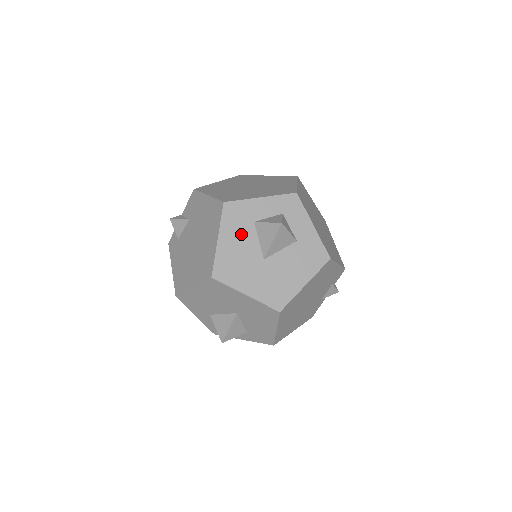
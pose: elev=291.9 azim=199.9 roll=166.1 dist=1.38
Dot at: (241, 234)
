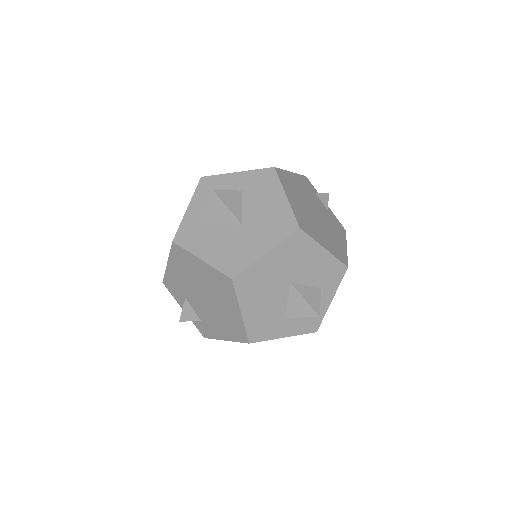
Dot at: (208, 237)
